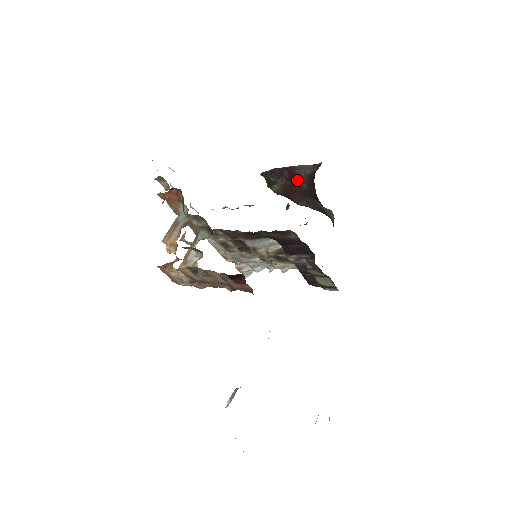
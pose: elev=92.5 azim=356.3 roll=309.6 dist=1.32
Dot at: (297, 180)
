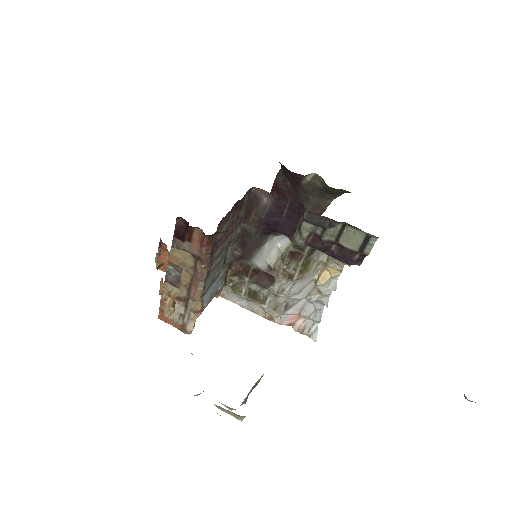
Dot at: (284, 189)
